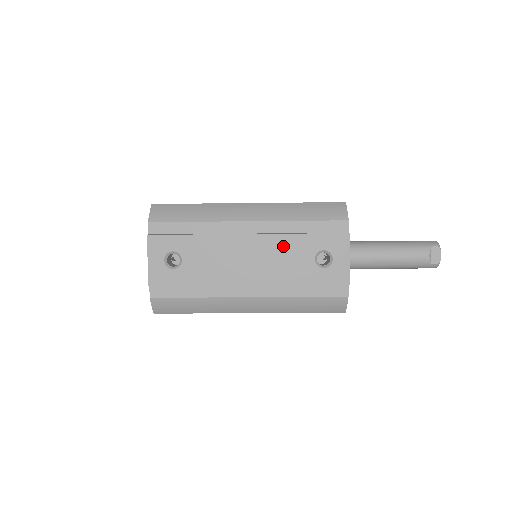
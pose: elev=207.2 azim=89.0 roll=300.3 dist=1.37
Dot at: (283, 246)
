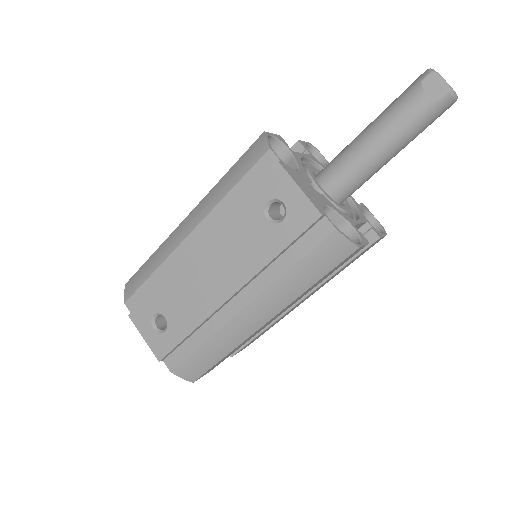
Dot at: (229, 232)
